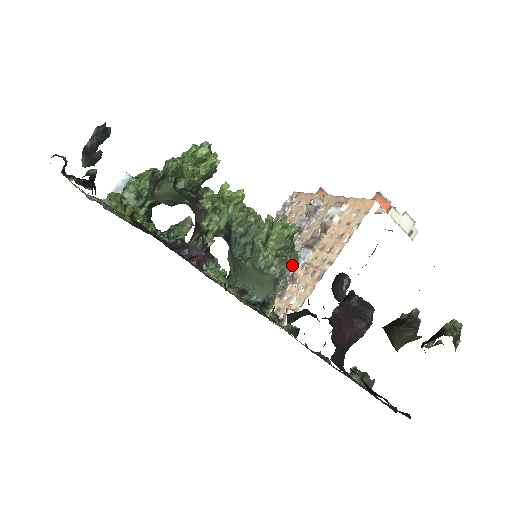
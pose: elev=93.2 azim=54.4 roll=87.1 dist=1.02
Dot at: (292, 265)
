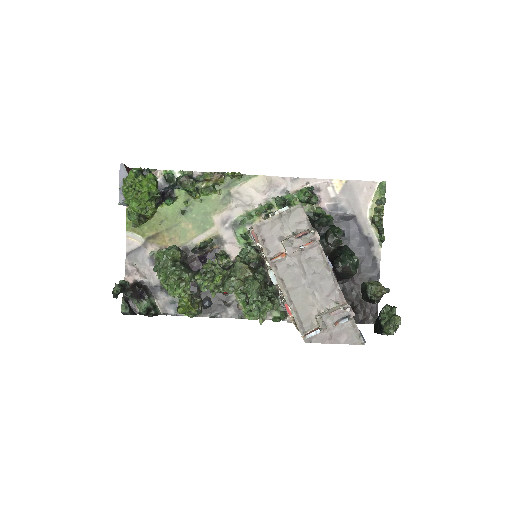
Dot at: occluded
